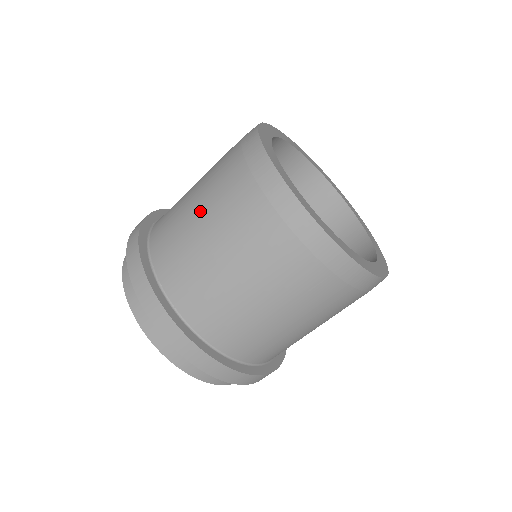
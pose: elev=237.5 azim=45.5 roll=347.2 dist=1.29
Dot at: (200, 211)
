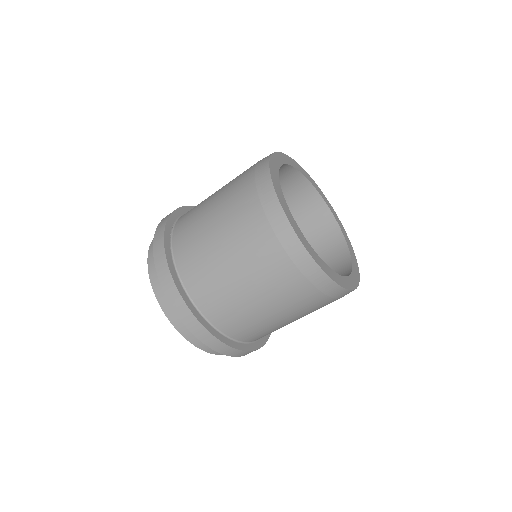
Dot at: (224, 247)
